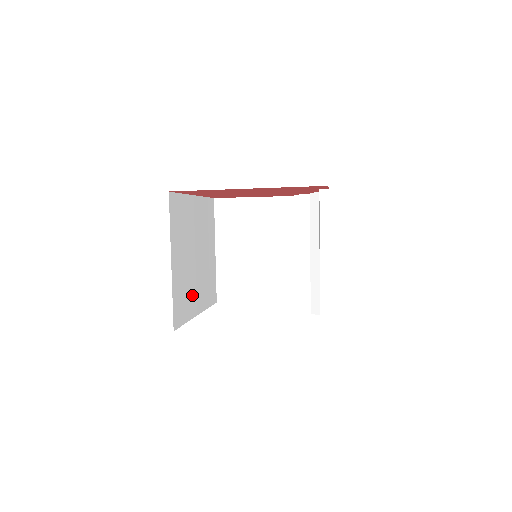
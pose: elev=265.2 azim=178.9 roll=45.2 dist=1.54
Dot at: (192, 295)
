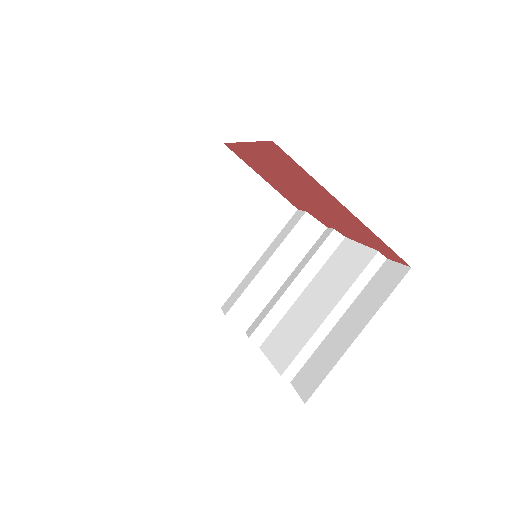
Dot at: occluded
